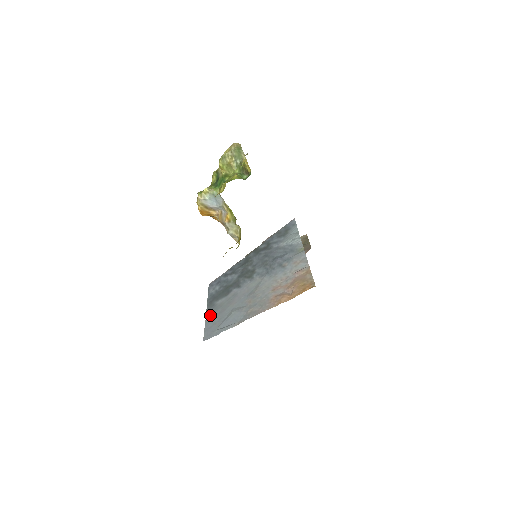
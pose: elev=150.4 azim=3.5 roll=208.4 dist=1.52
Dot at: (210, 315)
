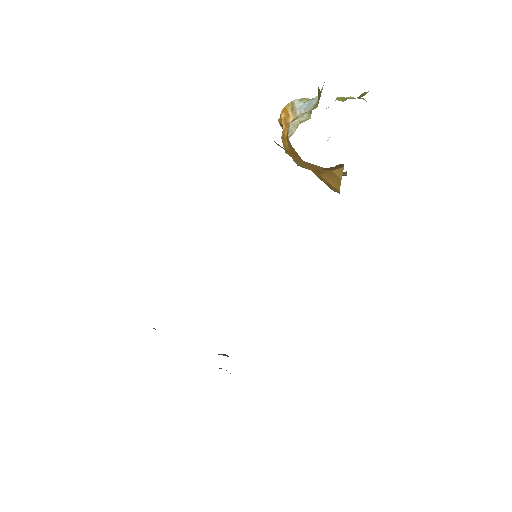
Dot at: occluded
